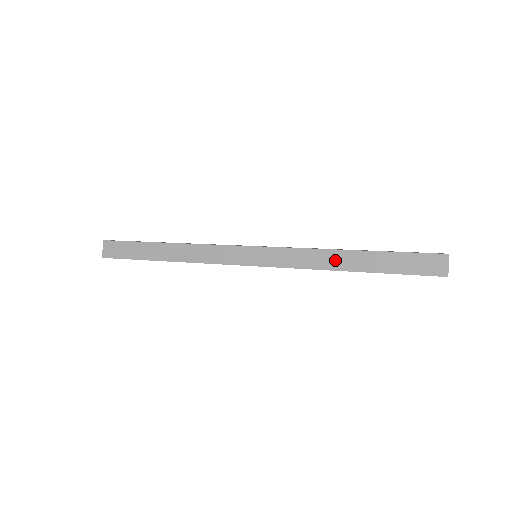
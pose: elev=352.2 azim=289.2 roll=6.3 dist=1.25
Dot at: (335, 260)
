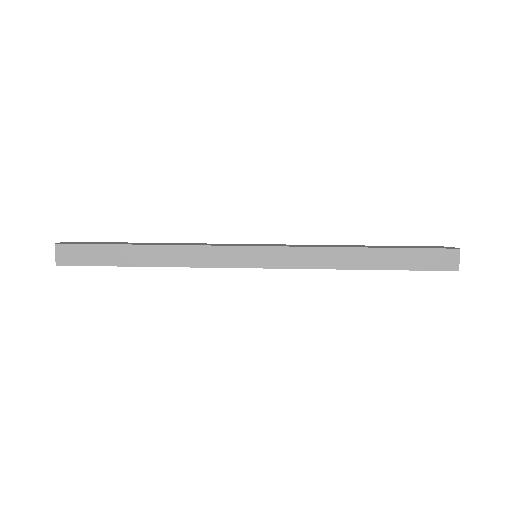
Dot at: (348, 258)
